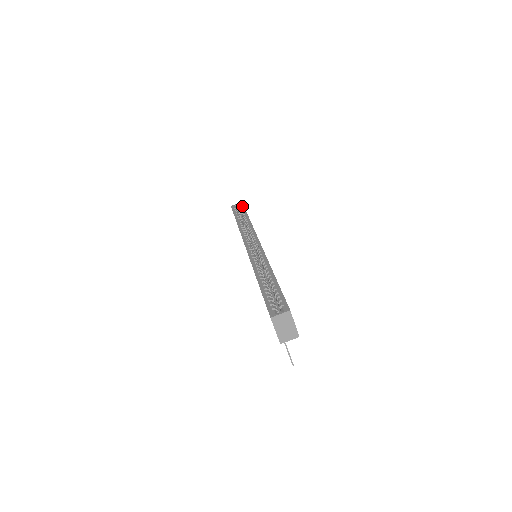
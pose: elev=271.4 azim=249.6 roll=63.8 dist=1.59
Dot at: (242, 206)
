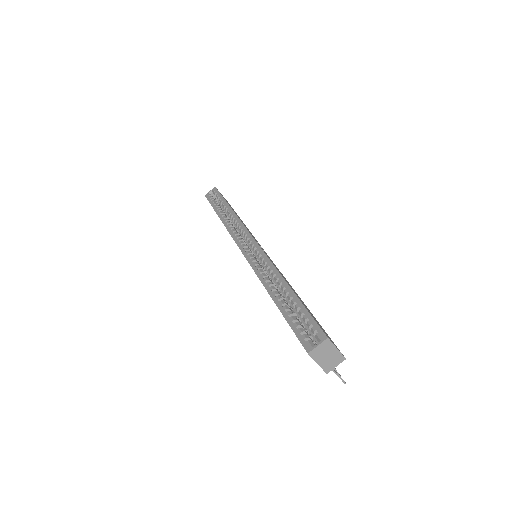
Dot at: (217, 193)
